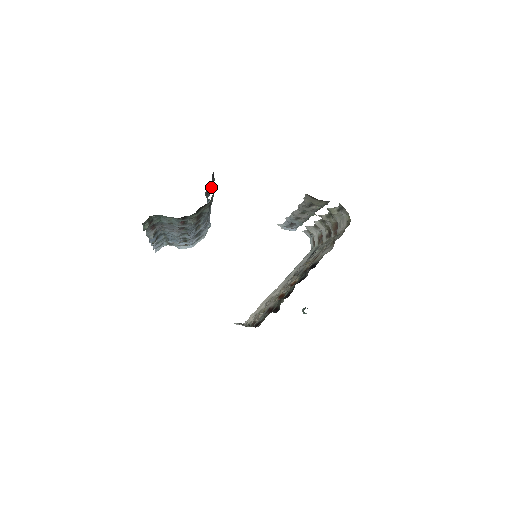
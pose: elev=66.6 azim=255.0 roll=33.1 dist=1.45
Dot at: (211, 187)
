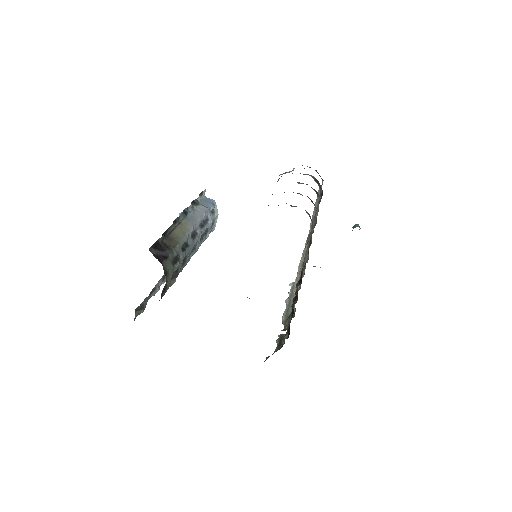
Dot at: (170, 226)
